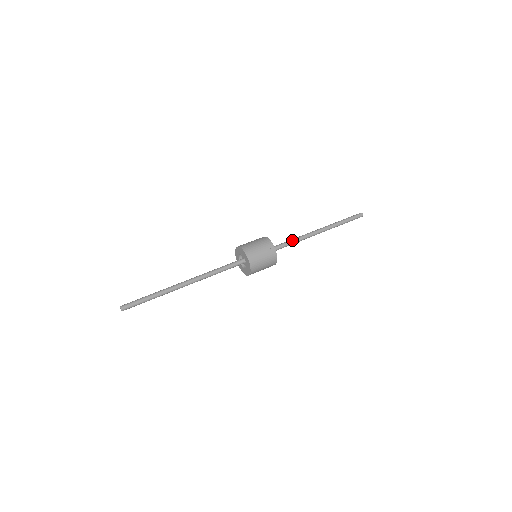
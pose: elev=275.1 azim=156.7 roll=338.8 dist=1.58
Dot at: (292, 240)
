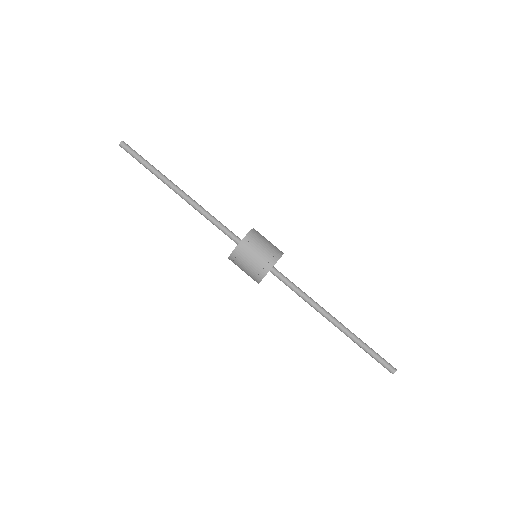
Dot at: (299, 292)
